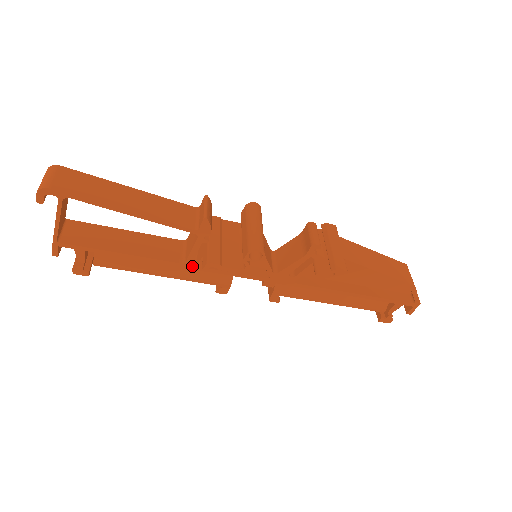
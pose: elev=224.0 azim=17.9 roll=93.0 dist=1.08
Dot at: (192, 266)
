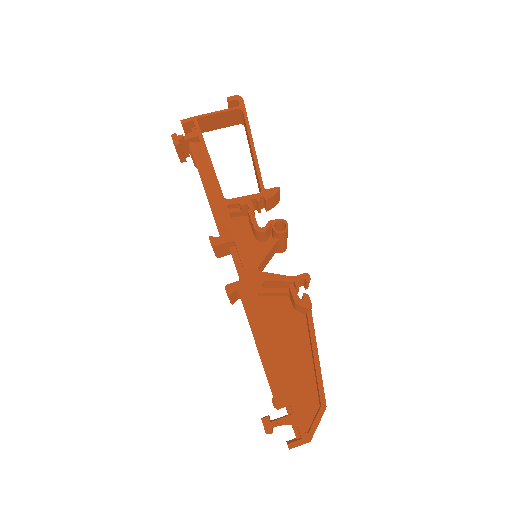
Dot at: (226, 206)
